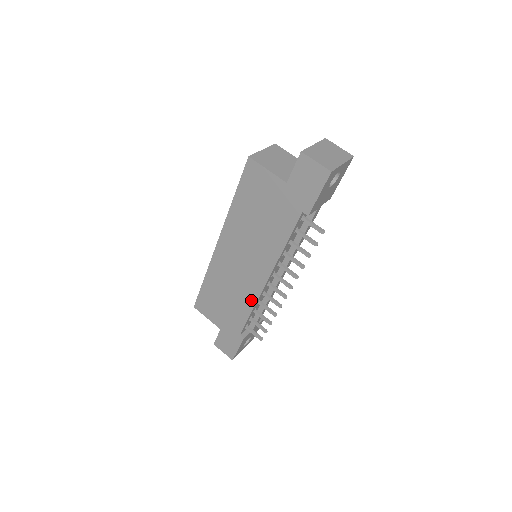
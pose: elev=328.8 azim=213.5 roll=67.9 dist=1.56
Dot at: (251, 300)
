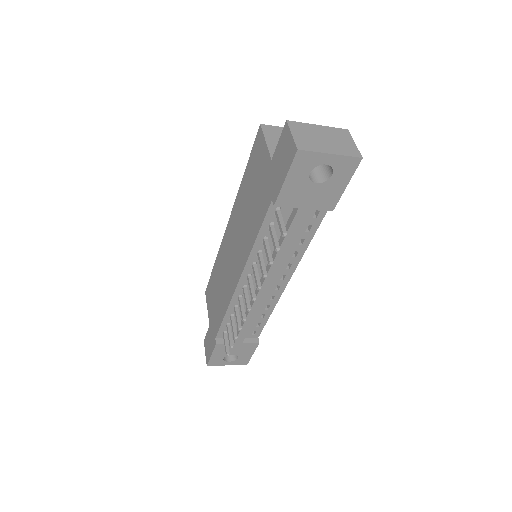
Dot at: (228, 299)
